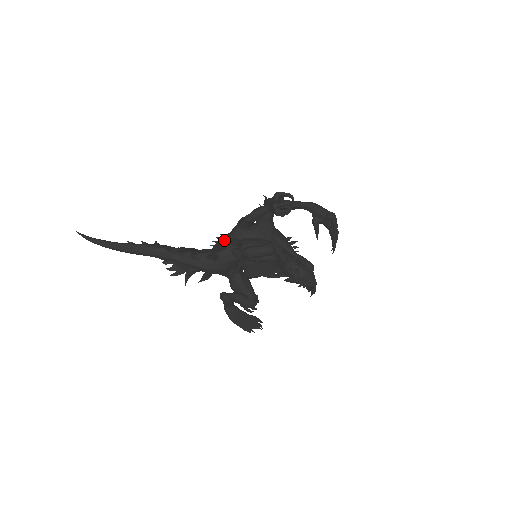
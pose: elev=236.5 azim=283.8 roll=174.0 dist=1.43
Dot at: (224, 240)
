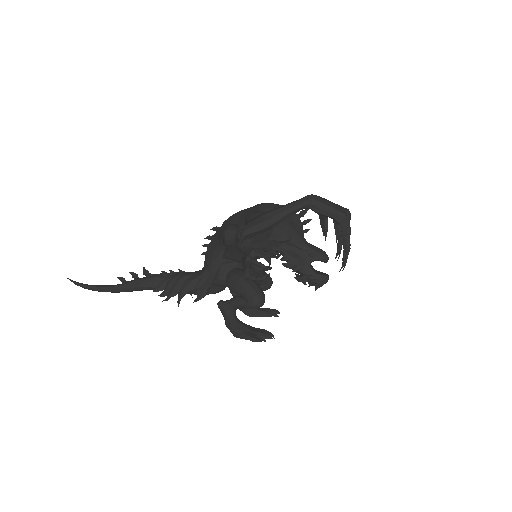
Dot at: (213, 255)
